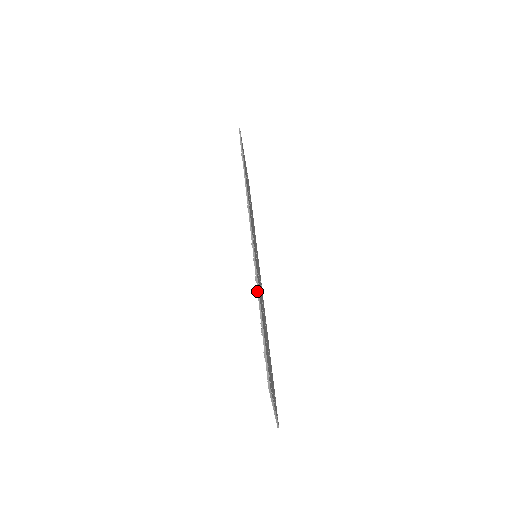
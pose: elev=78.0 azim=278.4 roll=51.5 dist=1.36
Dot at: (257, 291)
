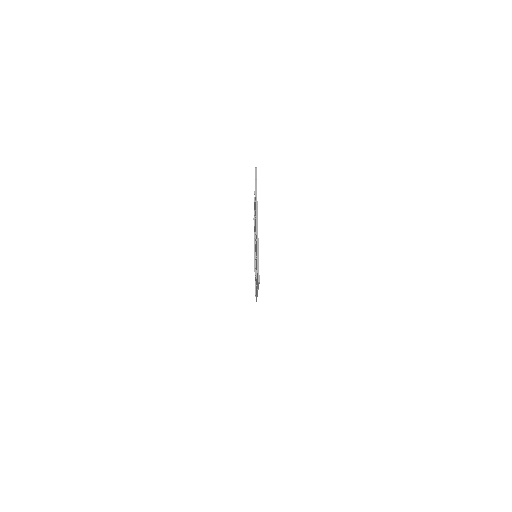
Dot at: occluded
